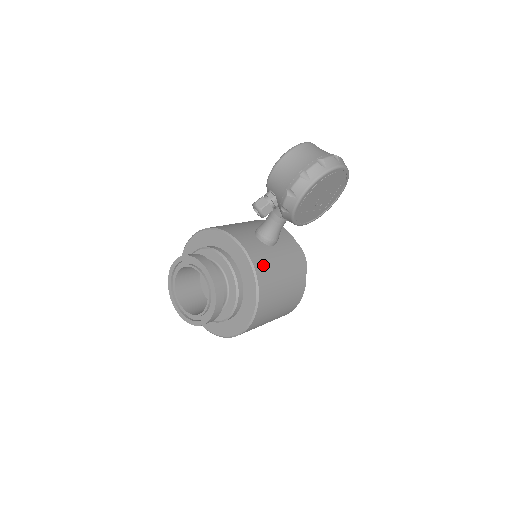
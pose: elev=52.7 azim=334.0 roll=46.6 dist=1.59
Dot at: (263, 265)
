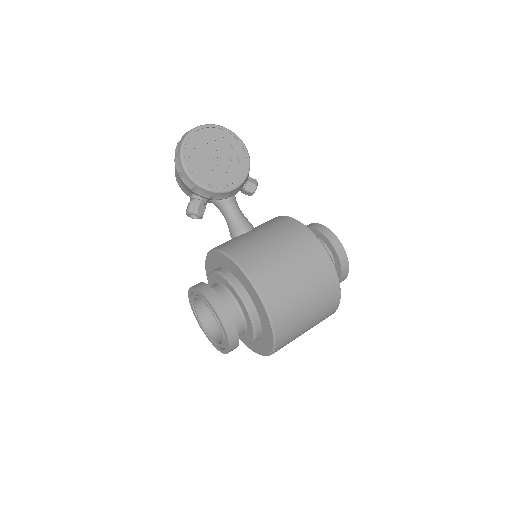
Dot at: (234, 245)
